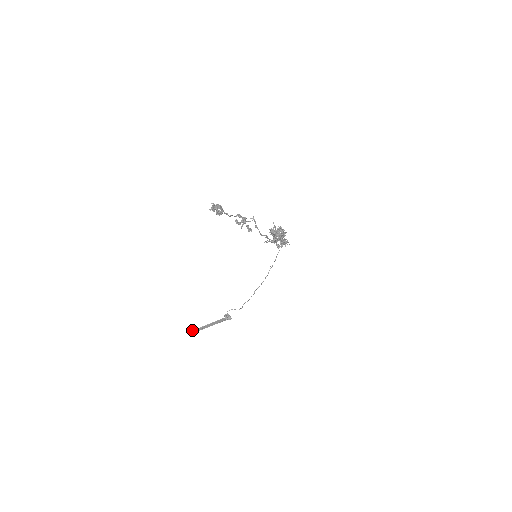
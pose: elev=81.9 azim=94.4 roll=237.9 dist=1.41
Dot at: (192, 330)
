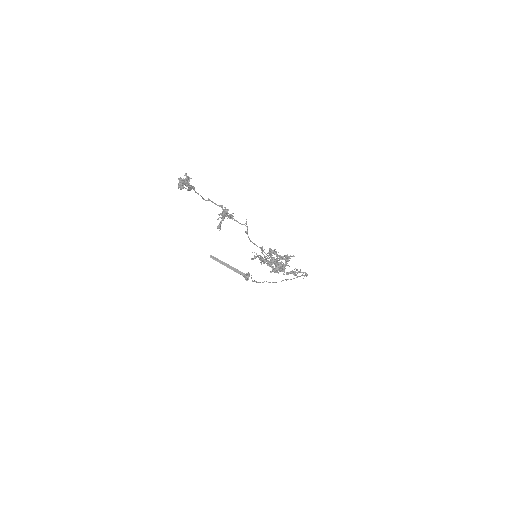
Dot at: occluded
